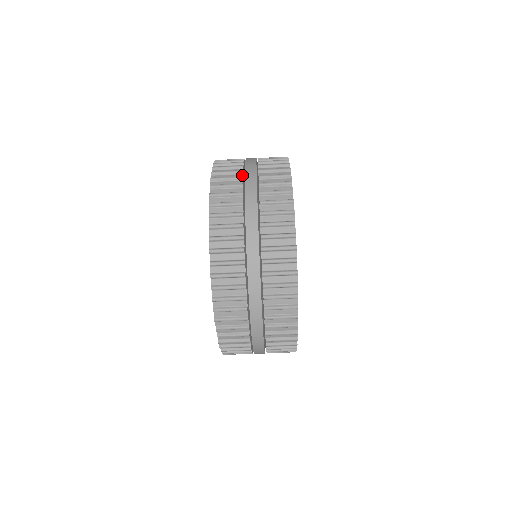
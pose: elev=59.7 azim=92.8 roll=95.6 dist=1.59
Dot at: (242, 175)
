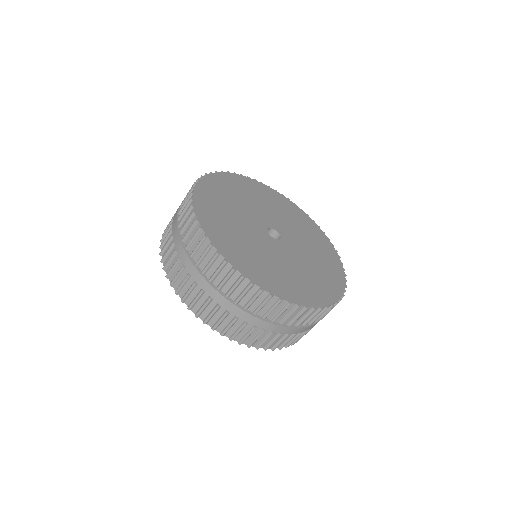
Dot at: (187, 270)
